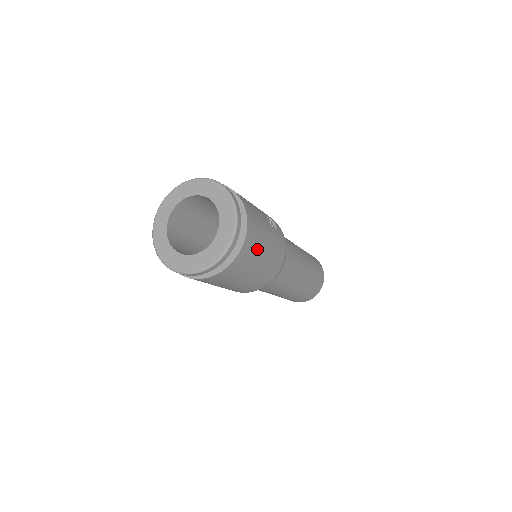
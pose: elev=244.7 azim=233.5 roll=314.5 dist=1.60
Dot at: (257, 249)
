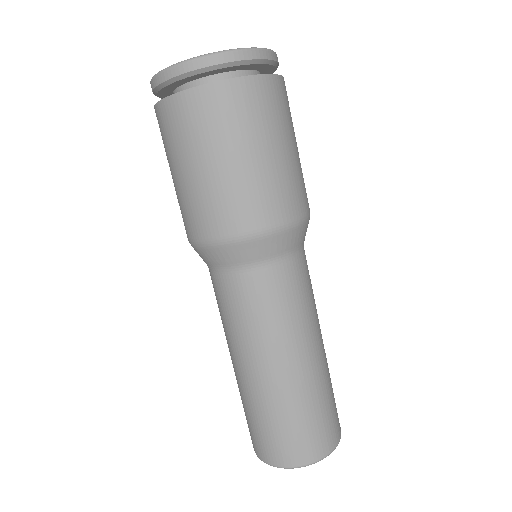
Dot at: (281, 120)
